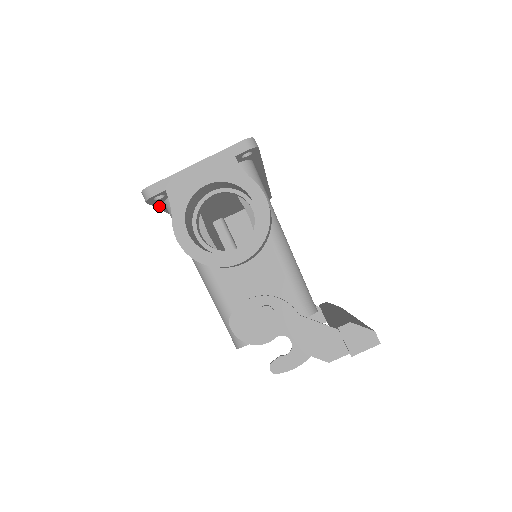
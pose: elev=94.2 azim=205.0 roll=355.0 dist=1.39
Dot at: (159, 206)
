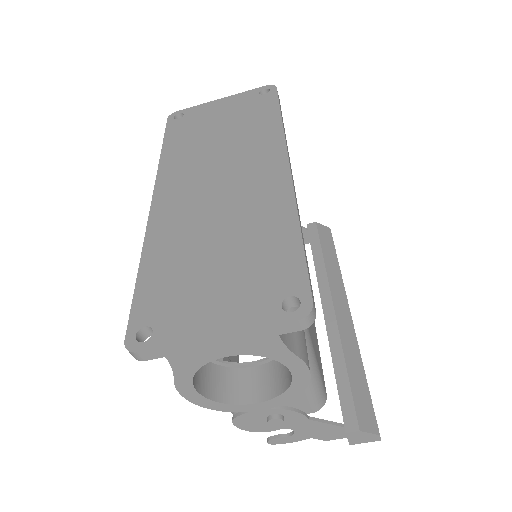
Dot at: occluded
